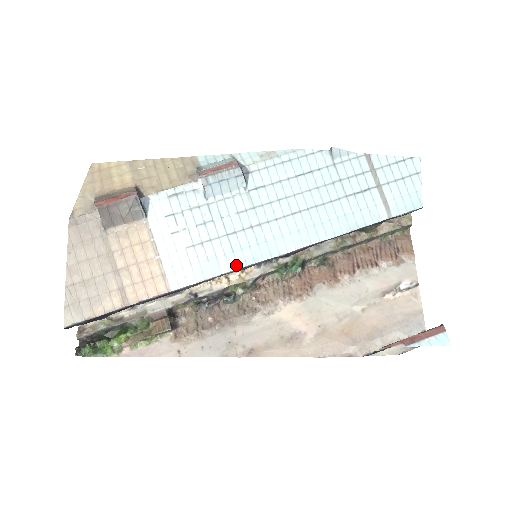
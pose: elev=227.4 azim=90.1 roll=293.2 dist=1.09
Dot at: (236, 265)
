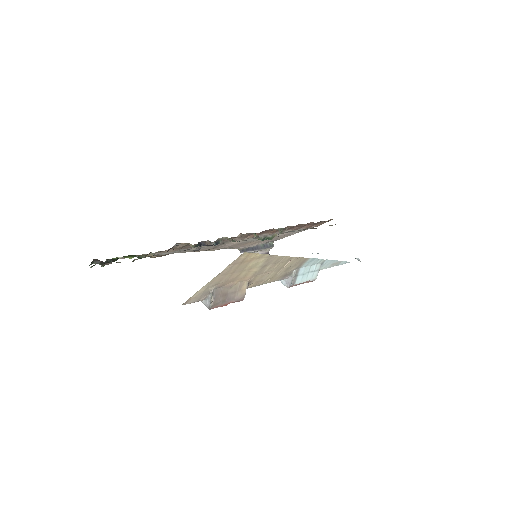
Dot at: occluded
